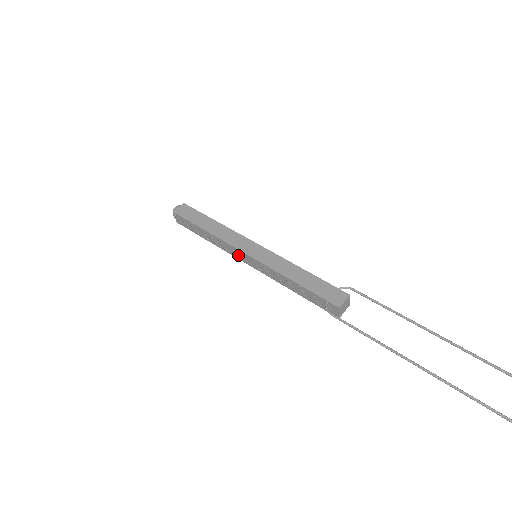
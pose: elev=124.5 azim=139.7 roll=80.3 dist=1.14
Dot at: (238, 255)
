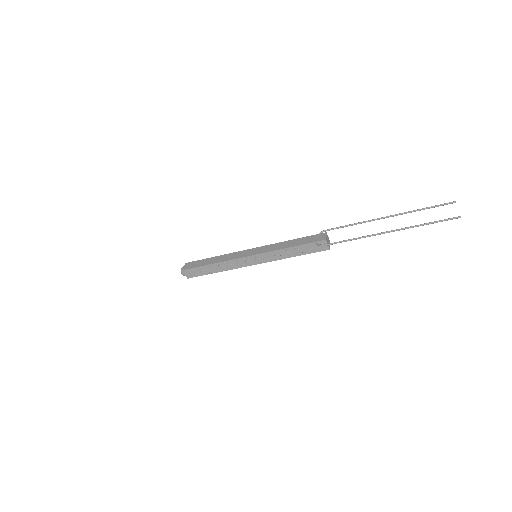
Dot at: (244, 263)
